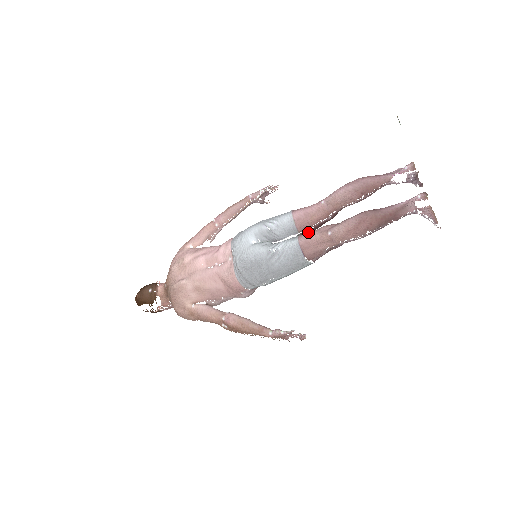
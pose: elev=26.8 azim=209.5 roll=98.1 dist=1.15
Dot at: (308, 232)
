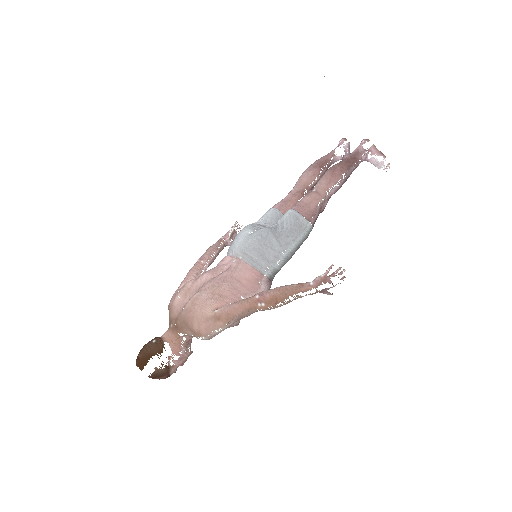
Dot at: occluded
